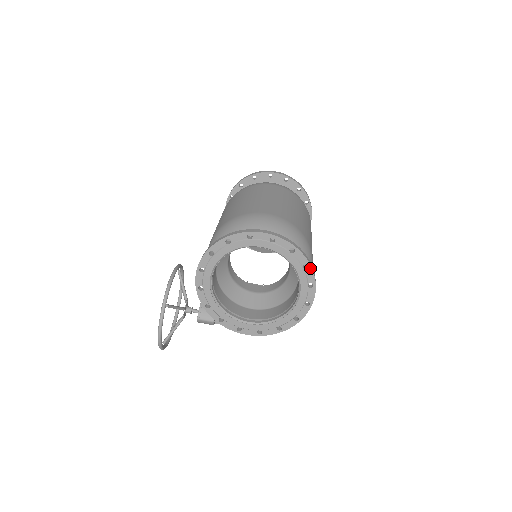
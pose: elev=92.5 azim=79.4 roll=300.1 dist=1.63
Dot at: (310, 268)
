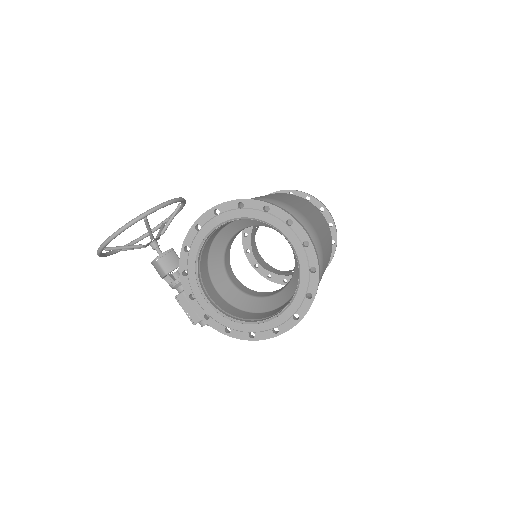
Dot at: (311, 300)
